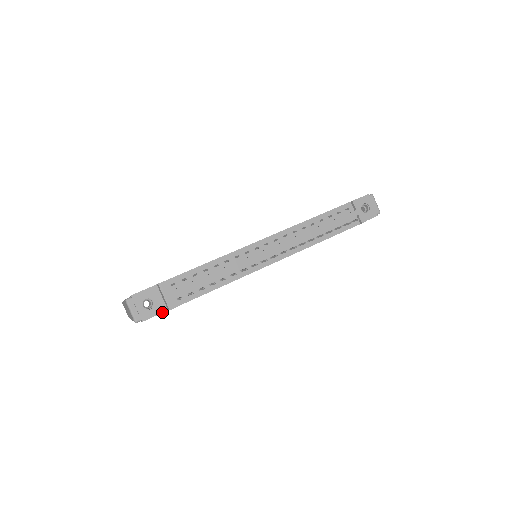
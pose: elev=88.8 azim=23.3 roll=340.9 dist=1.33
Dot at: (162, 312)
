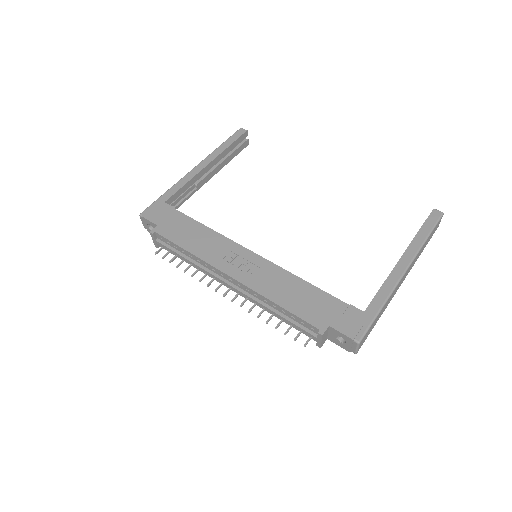
Dot at: occluded
